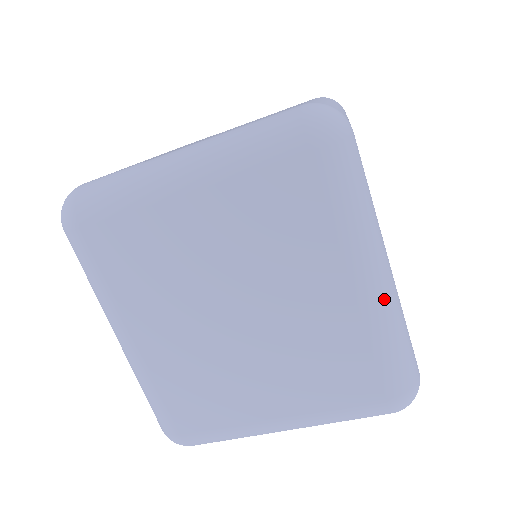
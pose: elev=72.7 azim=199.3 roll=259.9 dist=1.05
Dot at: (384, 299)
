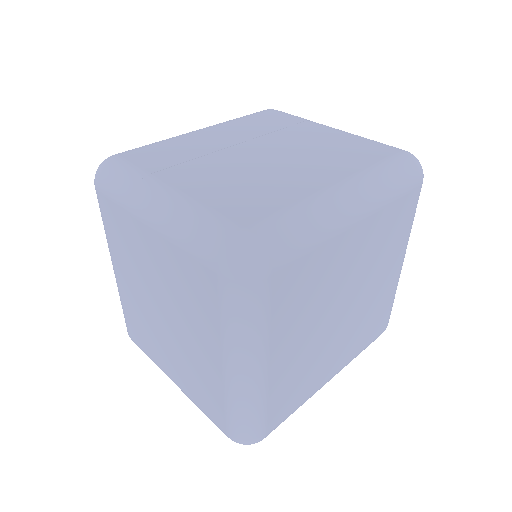
Dot at: (243, 387)
